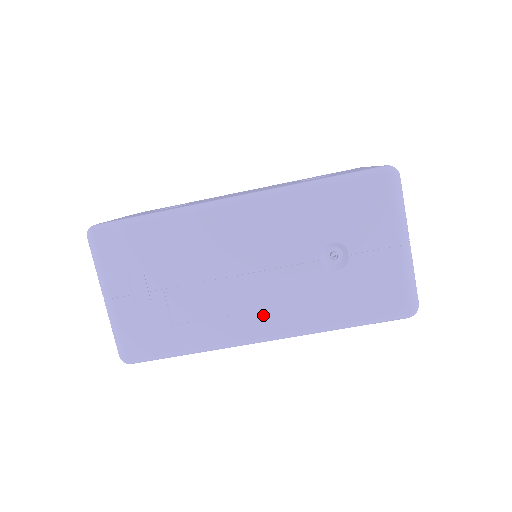
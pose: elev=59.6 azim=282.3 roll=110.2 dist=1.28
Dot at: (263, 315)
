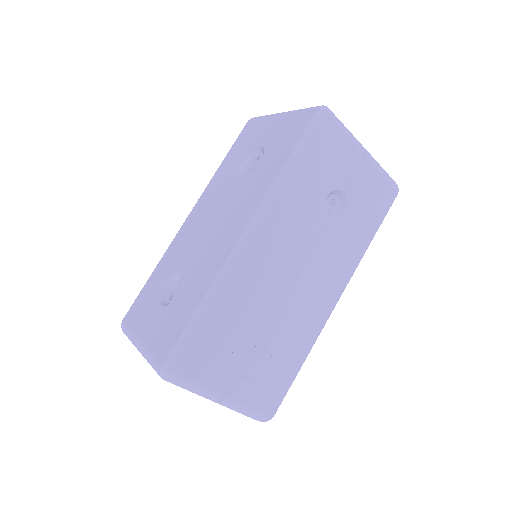
Dot at: (326, 287)
